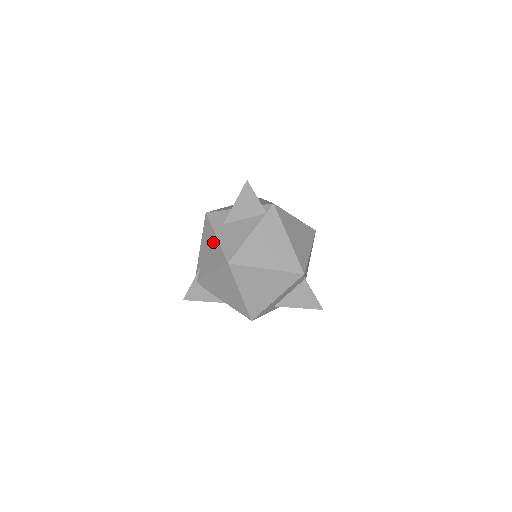
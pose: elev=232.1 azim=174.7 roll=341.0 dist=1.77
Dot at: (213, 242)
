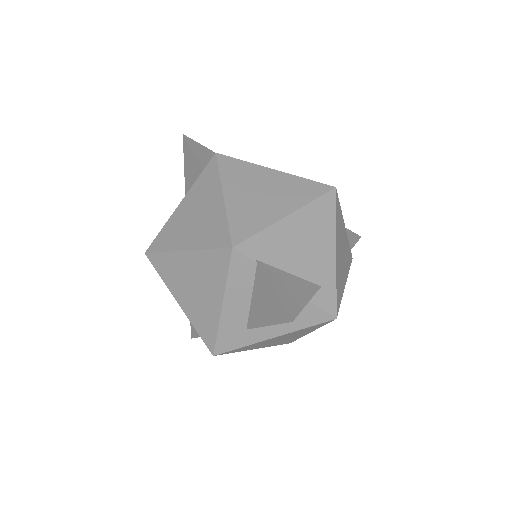
Dot at: occluded
